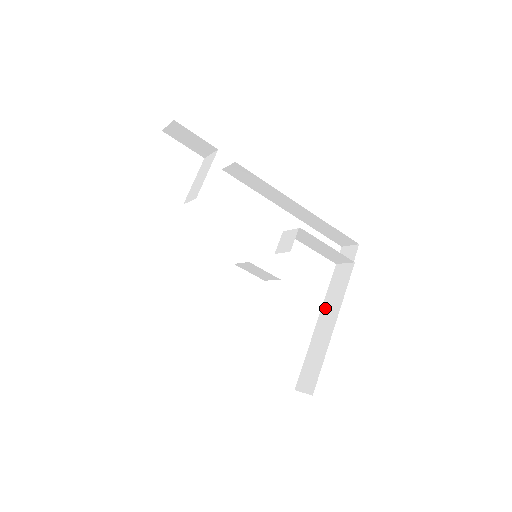
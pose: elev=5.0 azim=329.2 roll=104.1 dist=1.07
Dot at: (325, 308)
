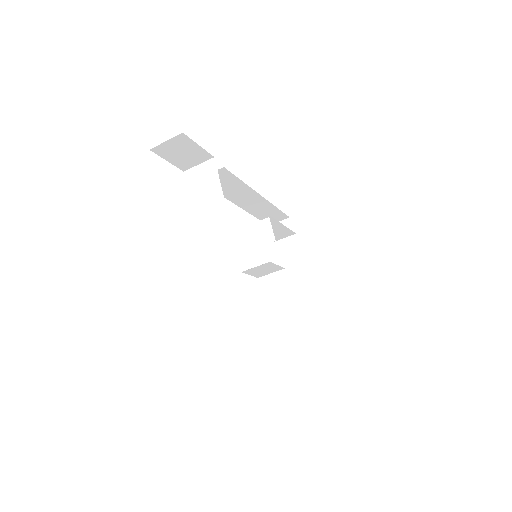
Dot at: (289, 283)
